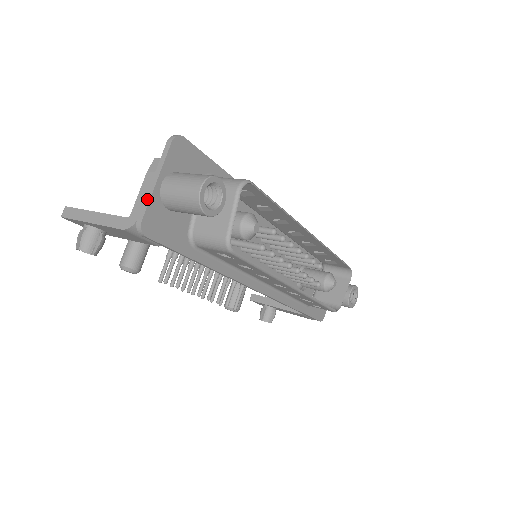
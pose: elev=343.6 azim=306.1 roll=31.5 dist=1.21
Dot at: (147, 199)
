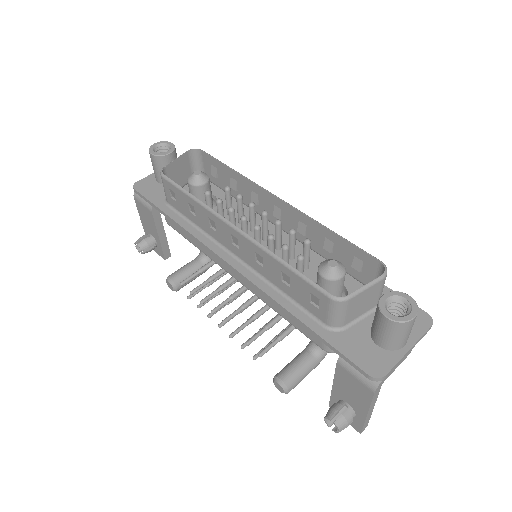
Dot at: (149, 177)
